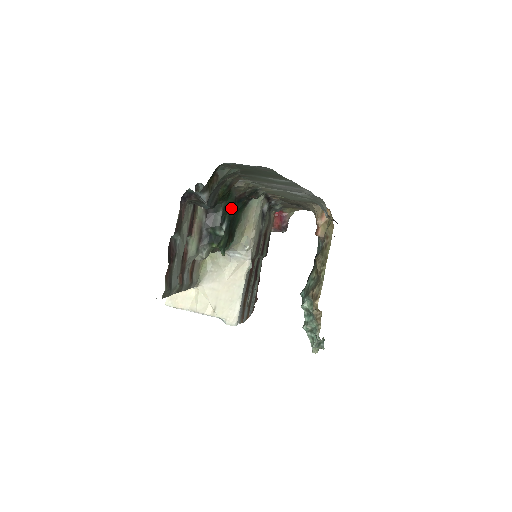
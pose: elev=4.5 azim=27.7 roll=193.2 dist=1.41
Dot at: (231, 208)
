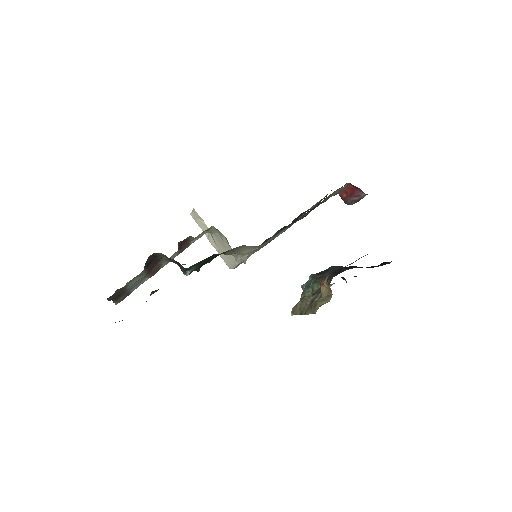
Dot at: (201, 262)
